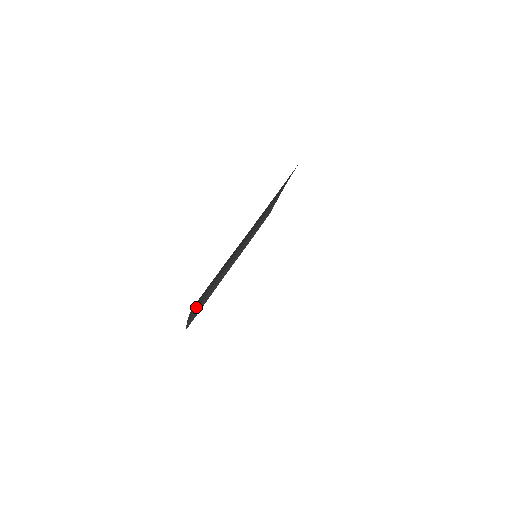
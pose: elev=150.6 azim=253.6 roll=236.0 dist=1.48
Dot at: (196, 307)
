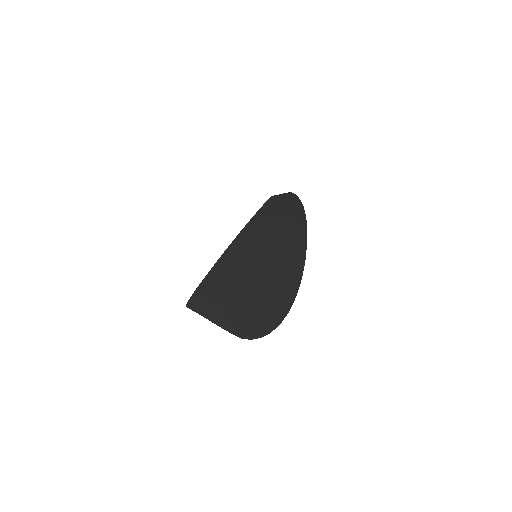
Dot at: (190, 307)
